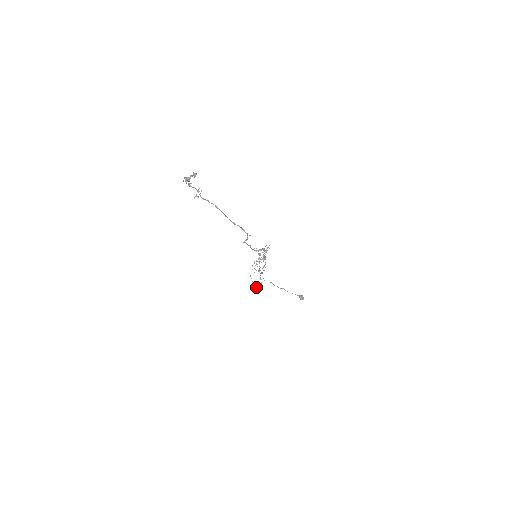
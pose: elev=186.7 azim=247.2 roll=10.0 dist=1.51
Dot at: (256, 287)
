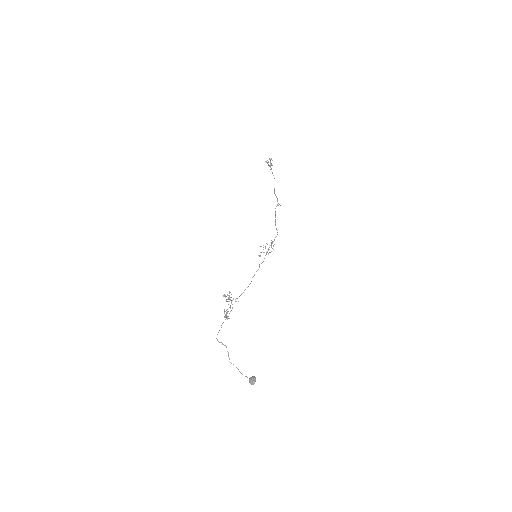
Dot at: occluded
